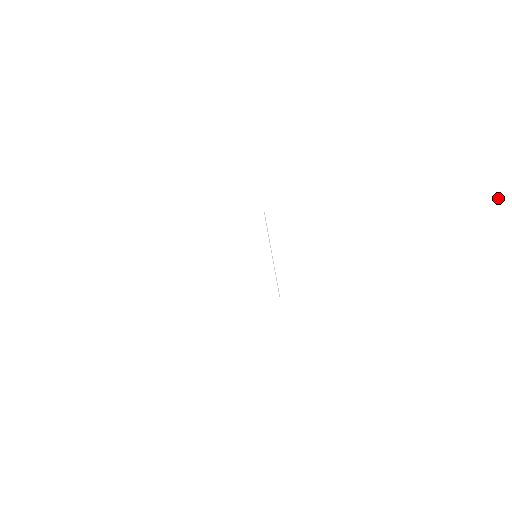
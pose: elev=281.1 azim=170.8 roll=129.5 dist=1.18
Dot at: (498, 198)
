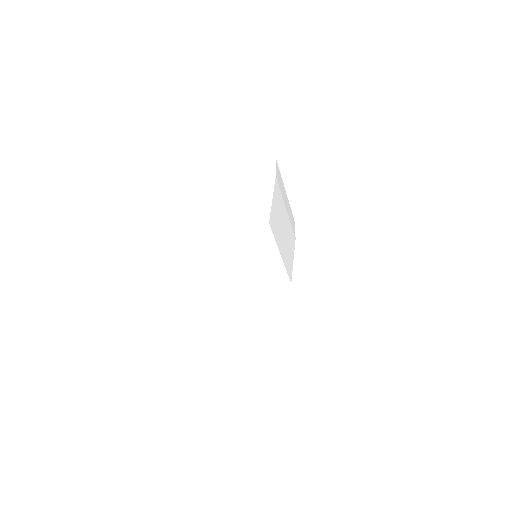
Dot at: out of frame
